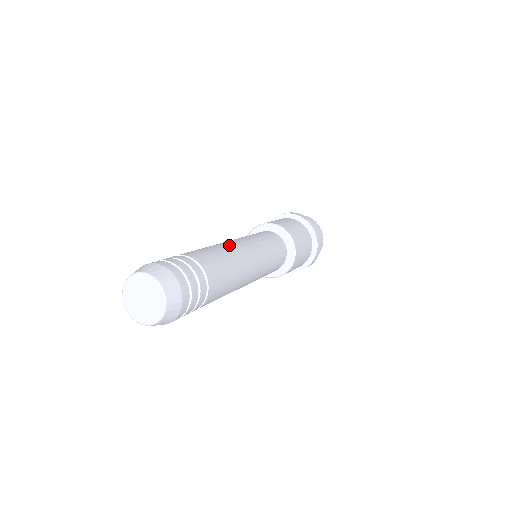
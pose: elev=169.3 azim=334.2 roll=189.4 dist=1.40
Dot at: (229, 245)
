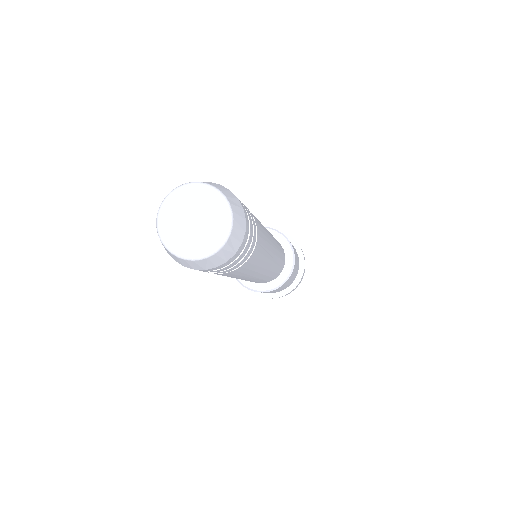
Dot at: occluded
